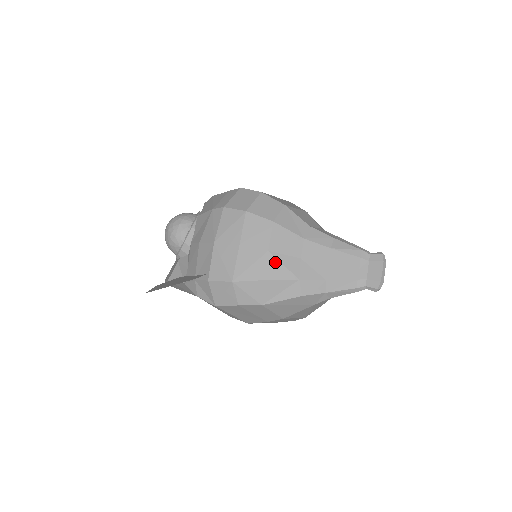
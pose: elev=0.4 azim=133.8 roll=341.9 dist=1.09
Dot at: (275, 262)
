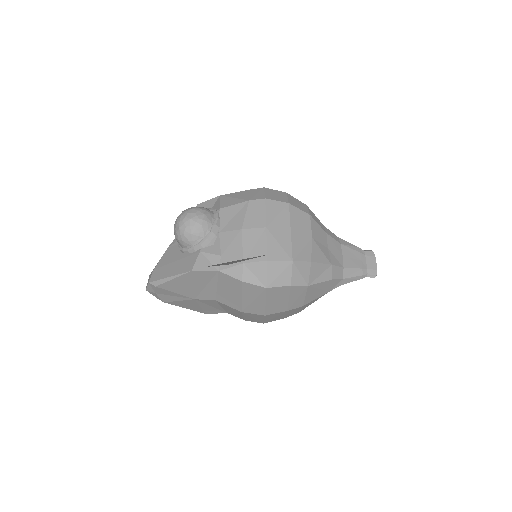
Dot at: (317, 248)
